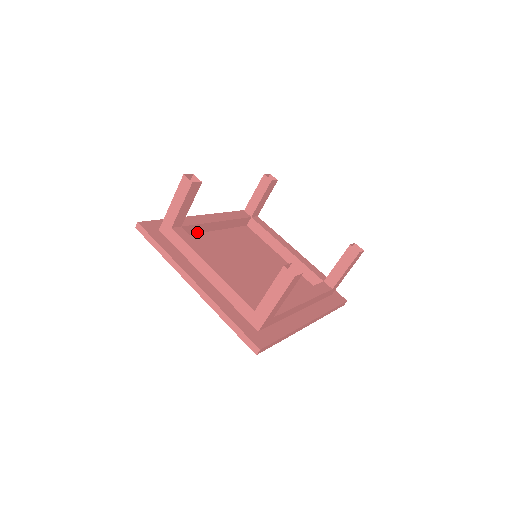
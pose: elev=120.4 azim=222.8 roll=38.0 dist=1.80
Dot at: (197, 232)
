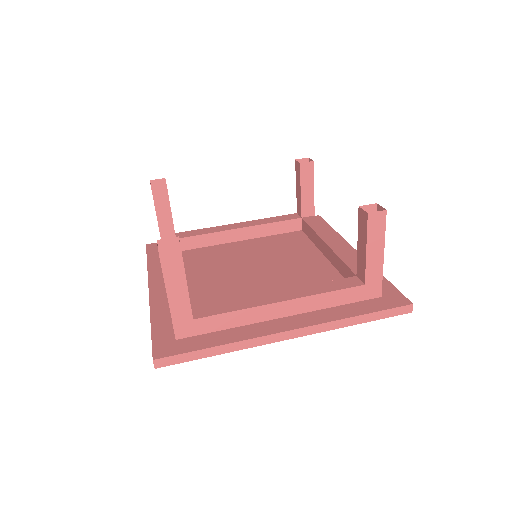
Dot at: (211, 244)
